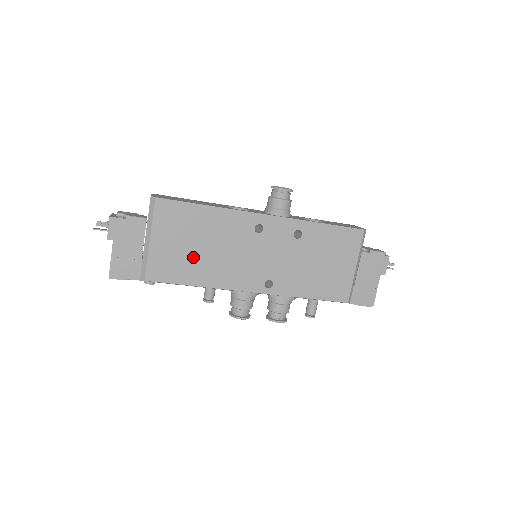
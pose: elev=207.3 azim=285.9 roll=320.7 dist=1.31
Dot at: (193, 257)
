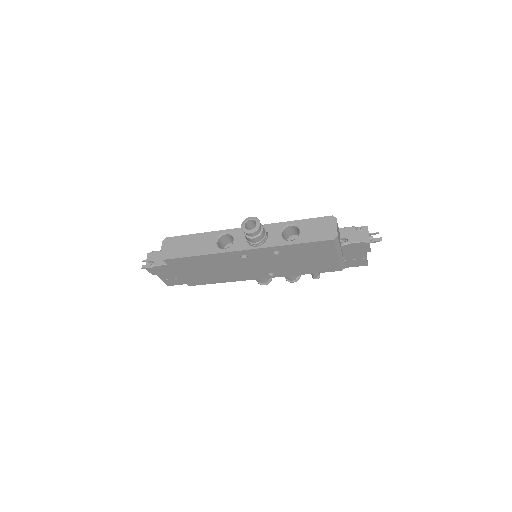
Dot at: (209, 274)
